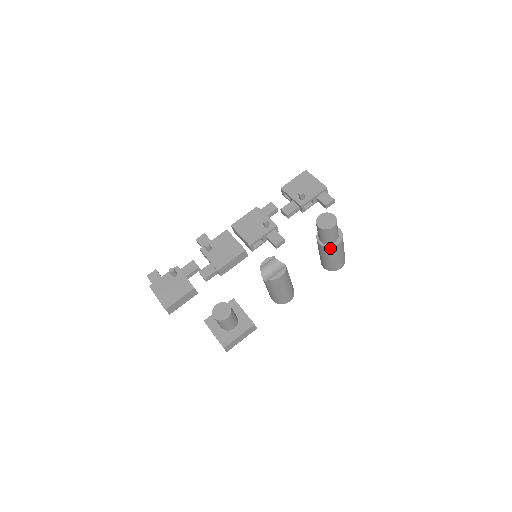
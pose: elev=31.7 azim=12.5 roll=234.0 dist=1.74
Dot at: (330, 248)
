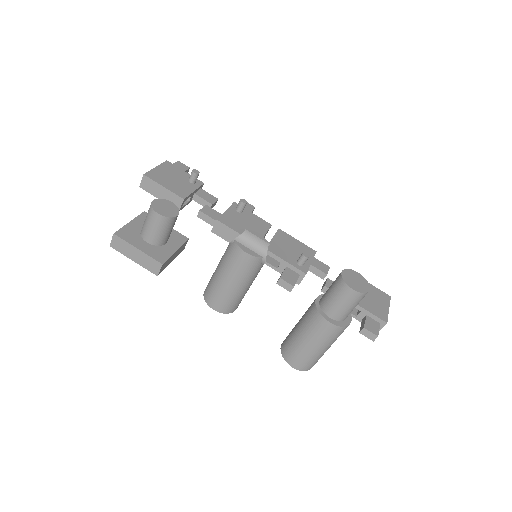
Dot at: (318, 314)
